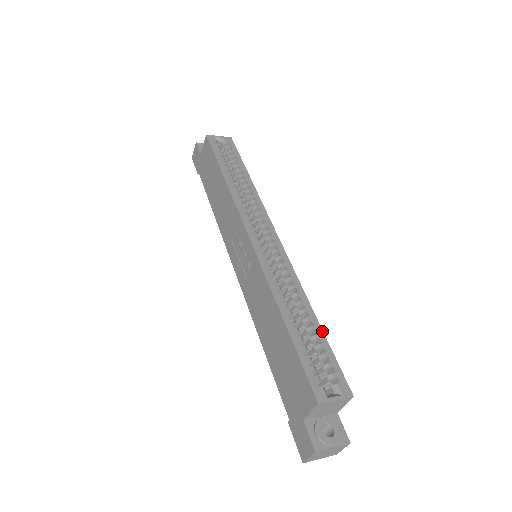
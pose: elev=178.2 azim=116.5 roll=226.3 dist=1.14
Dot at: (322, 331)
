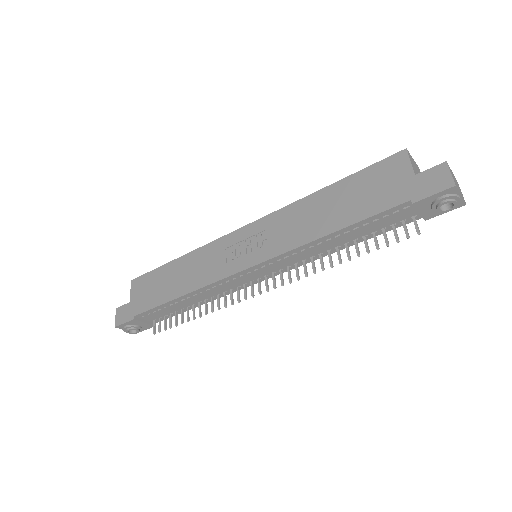
Dot at: occluded
